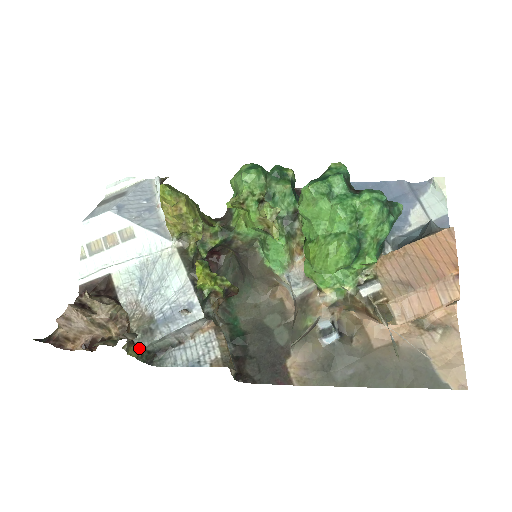
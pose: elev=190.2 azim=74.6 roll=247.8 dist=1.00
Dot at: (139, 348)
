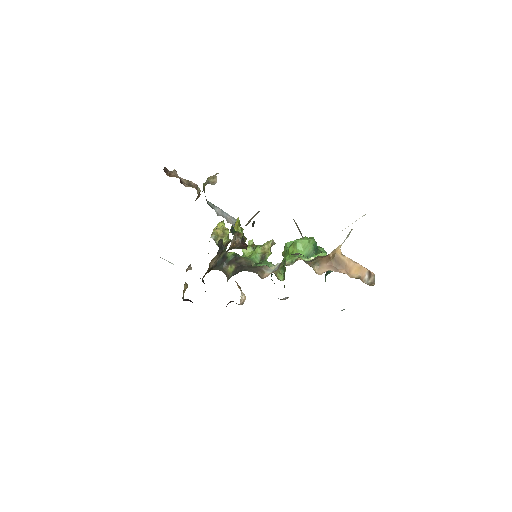
Dot at: occluded
